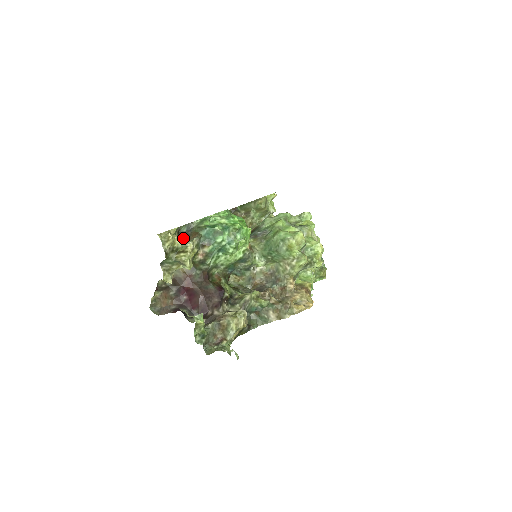
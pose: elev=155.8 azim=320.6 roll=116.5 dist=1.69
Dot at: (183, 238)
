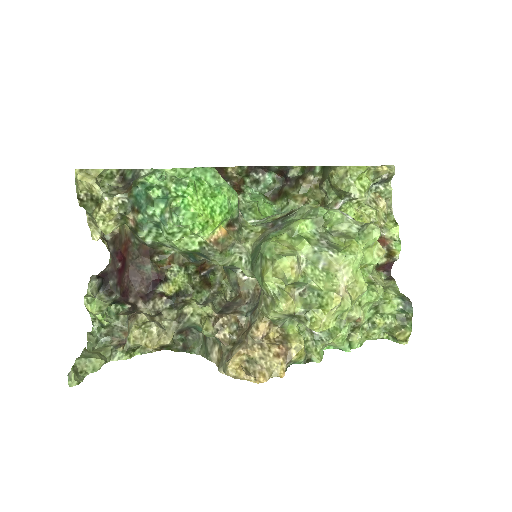
Dot at: (123, 187)
